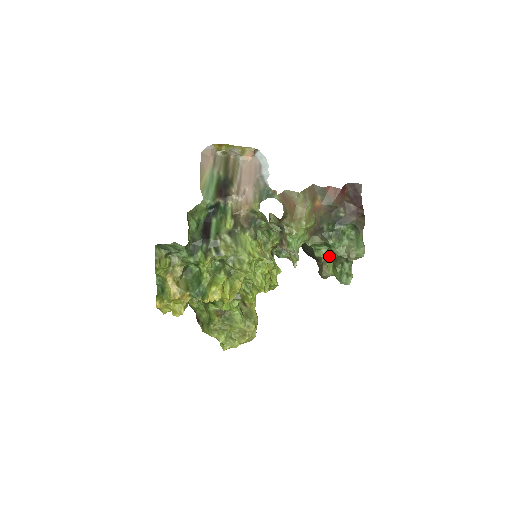
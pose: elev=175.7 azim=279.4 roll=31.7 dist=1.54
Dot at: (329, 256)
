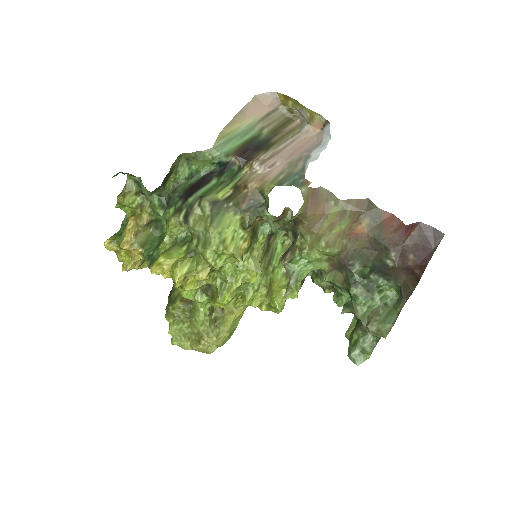
Dot at: (354, 311)
